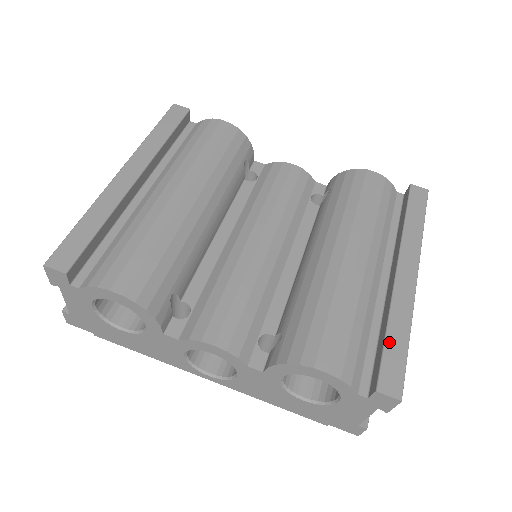
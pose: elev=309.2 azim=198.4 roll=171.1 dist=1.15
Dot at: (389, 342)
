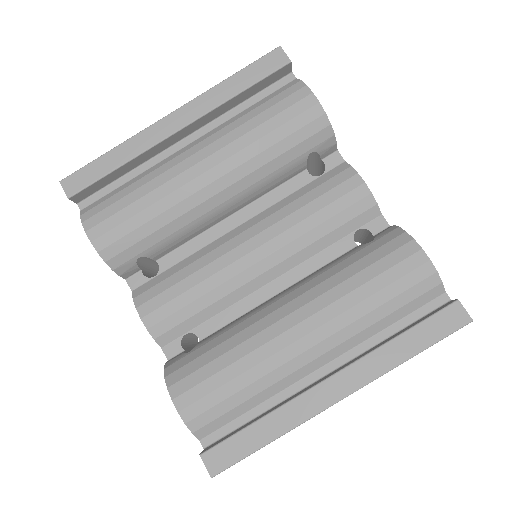
Dot at: (249, 431)
